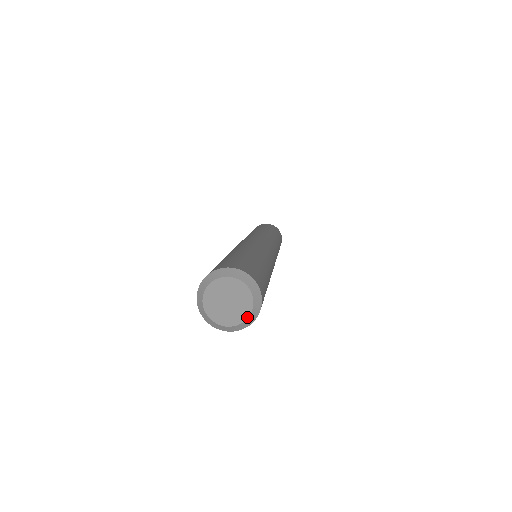
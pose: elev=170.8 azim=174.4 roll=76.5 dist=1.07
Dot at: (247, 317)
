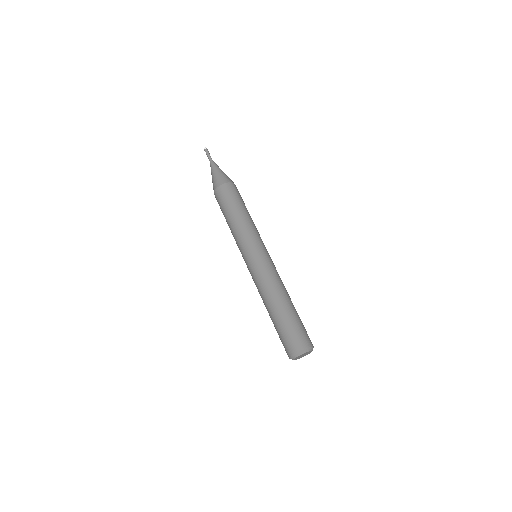
Dot at: occluded
